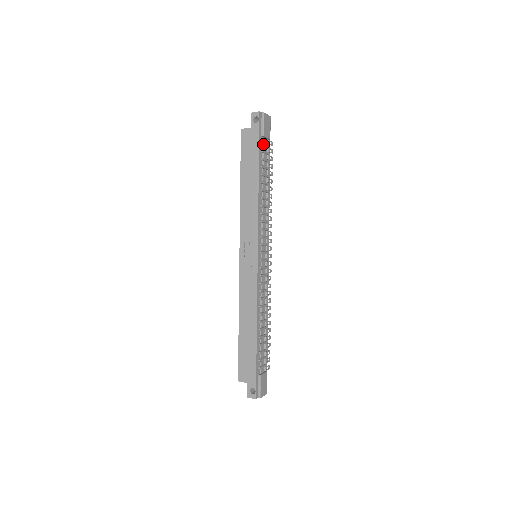
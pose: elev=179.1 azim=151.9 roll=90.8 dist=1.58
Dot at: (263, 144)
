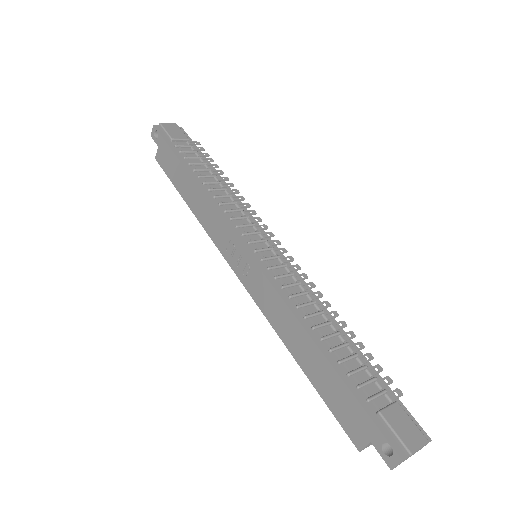
Dot at: (178, 146)
